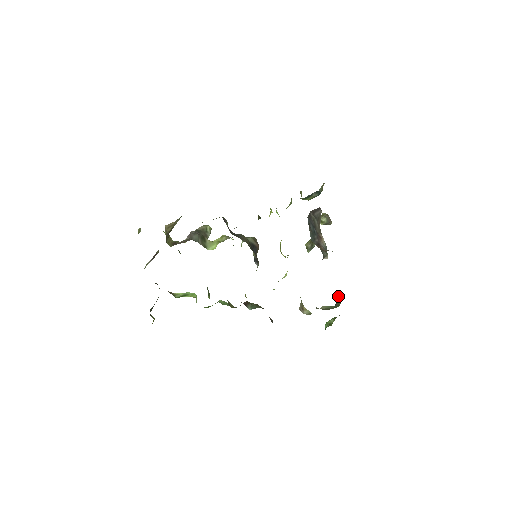
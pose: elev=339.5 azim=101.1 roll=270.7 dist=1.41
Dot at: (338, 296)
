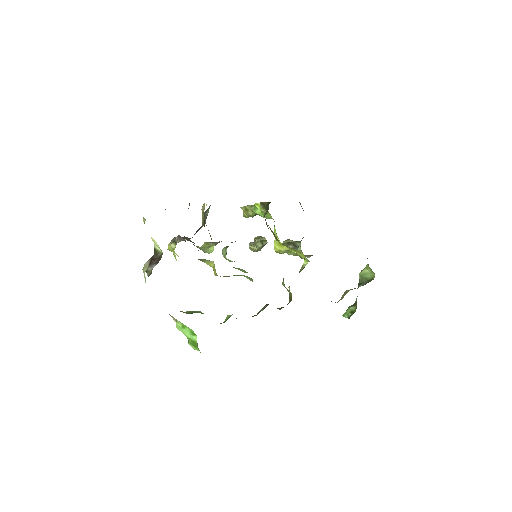
Dot at: (360, 274)
